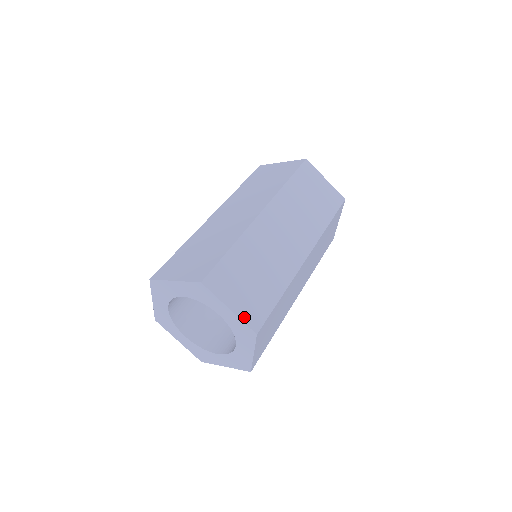
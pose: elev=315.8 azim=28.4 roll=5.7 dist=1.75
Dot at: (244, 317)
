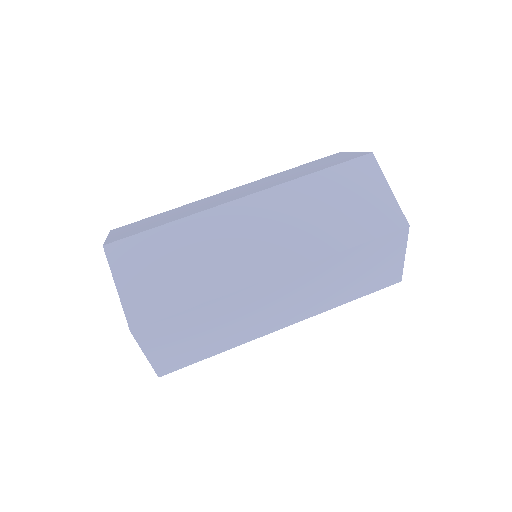
Dot at: (157, 364)
